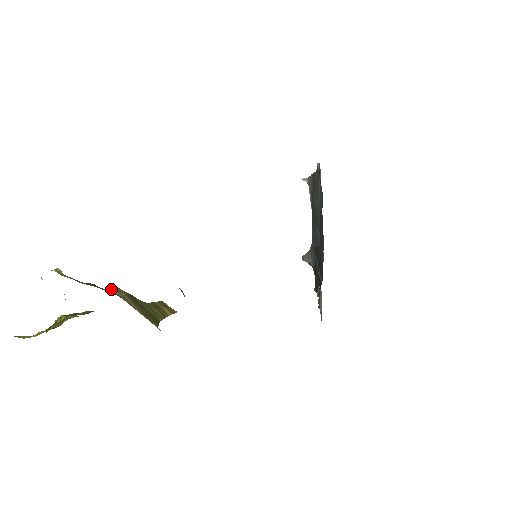
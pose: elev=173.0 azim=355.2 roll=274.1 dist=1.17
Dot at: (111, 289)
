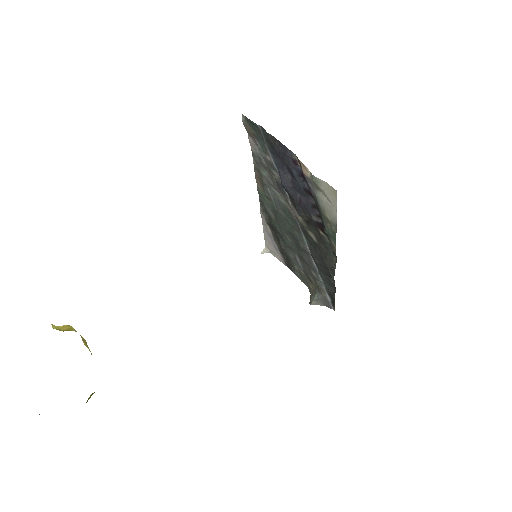
Dot at: occluded
